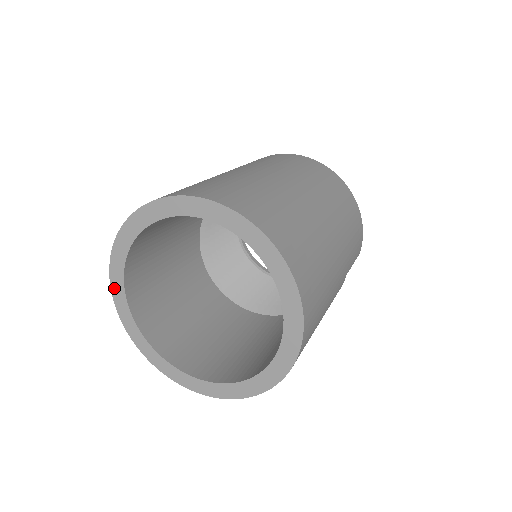
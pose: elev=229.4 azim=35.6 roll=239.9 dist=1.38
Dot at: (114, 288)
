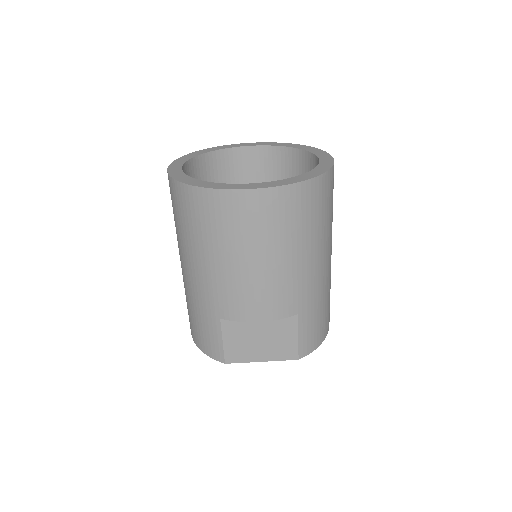
Dot at: (204, 150)
